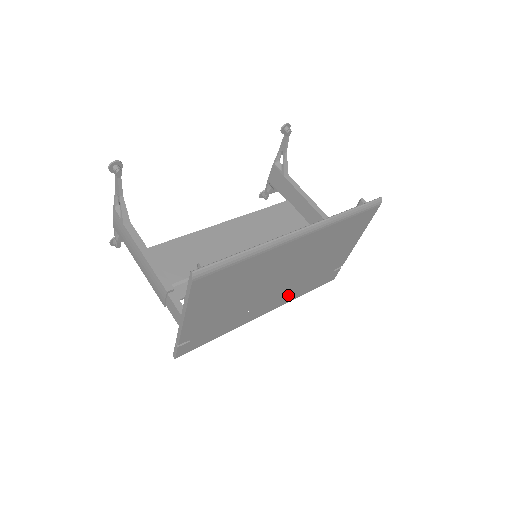
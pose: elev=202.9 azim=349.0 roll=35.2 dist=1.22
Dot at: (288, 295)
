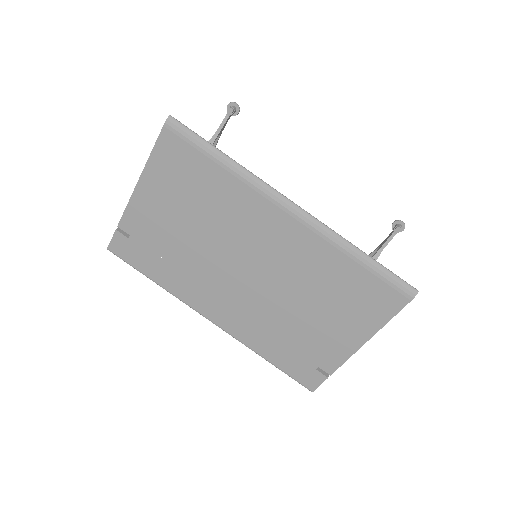
Dot at: (247, 326)
